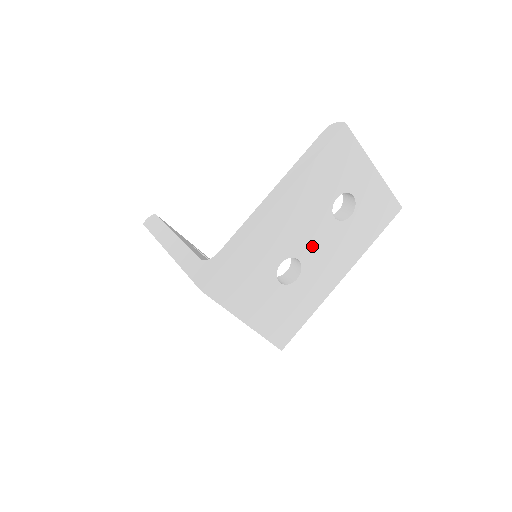
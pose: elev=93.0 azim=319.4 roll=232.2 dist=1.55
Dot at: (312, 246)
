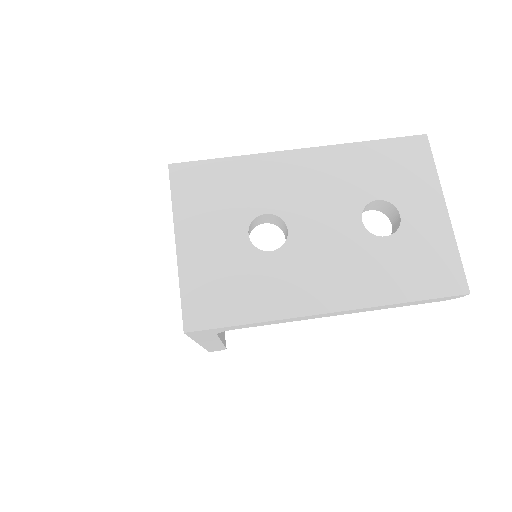
Dot at: (314, 229)
